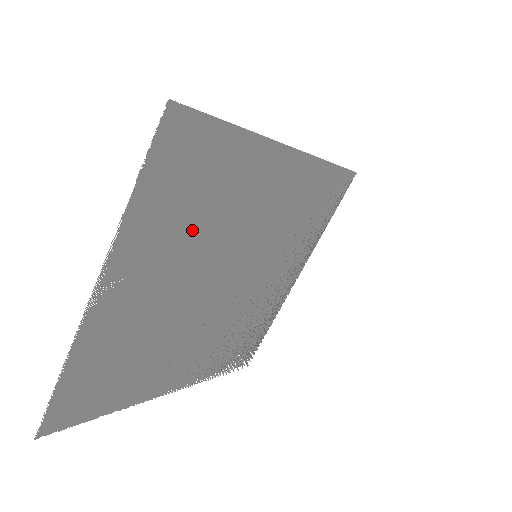
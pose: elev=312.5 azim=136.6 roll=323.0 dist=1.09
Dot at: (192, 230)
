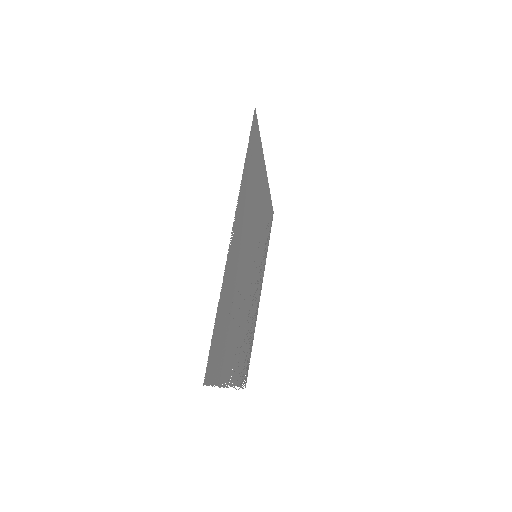
Dot at: (249, 209)
